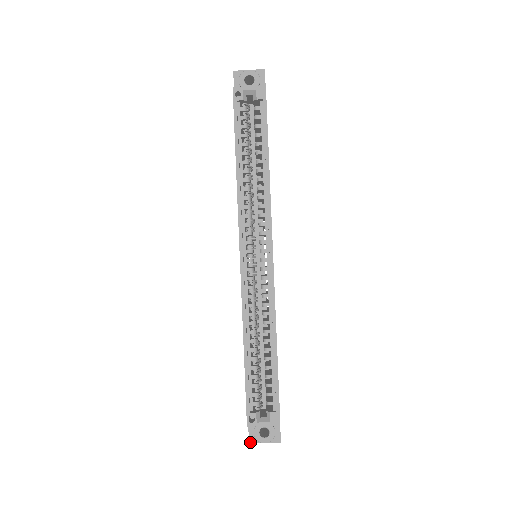
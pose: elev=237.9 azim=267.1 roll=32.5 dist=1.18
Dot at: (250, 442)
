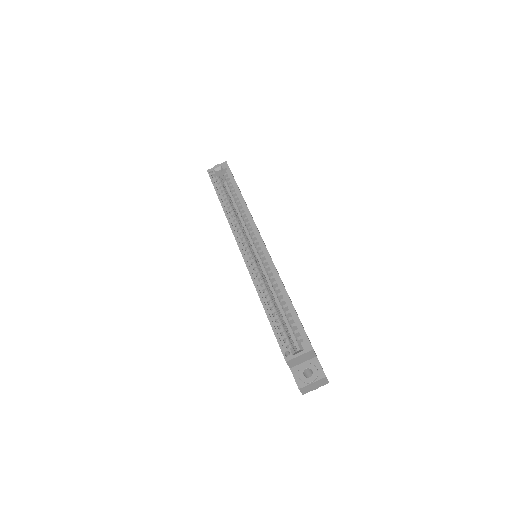
Dot at: (299, 388)
